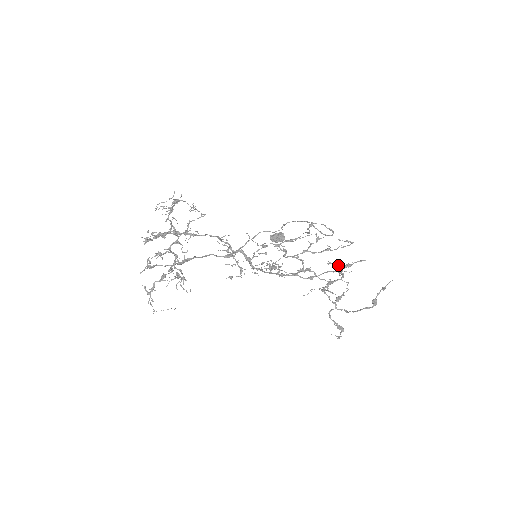
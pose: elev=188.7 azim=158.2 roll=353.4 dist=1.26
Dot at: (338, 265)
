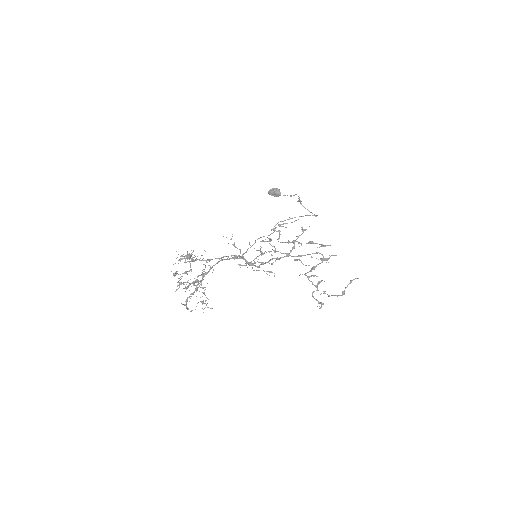
Dot at: occluded
